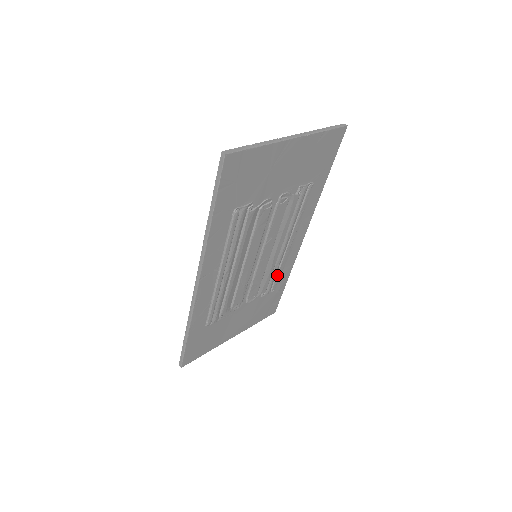
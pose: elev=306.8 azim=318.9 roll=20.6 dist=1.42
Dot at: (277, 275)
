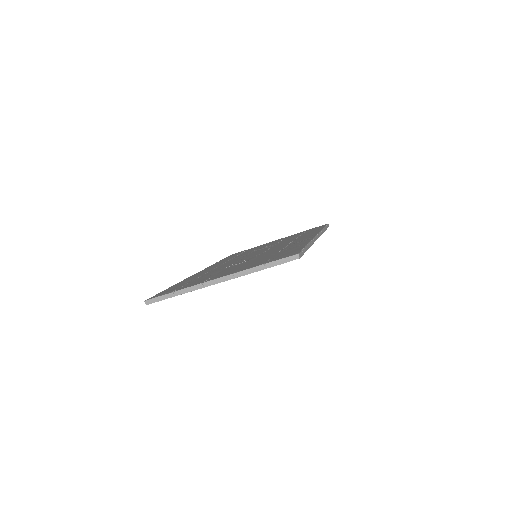
Dot at: occluded
